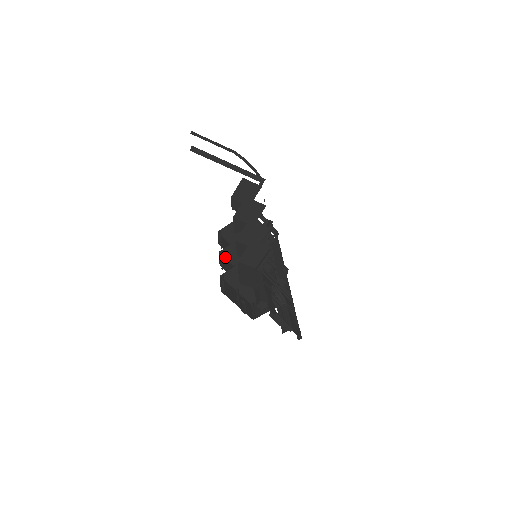
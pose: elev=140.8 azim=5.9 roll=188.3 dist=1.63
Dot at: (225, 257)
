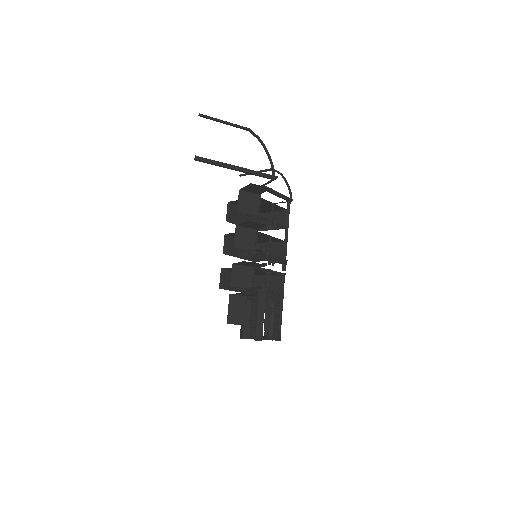
Dot at: (231, 235)
